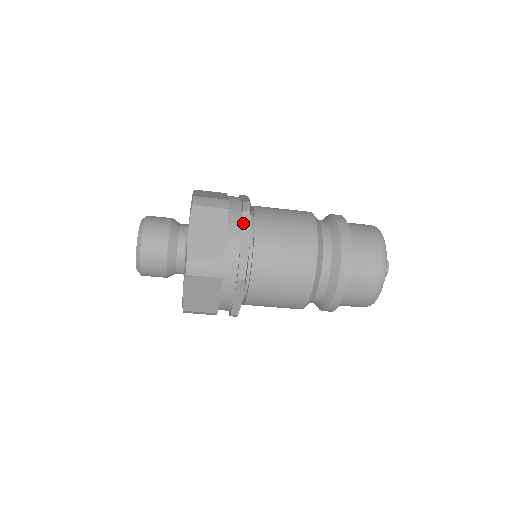
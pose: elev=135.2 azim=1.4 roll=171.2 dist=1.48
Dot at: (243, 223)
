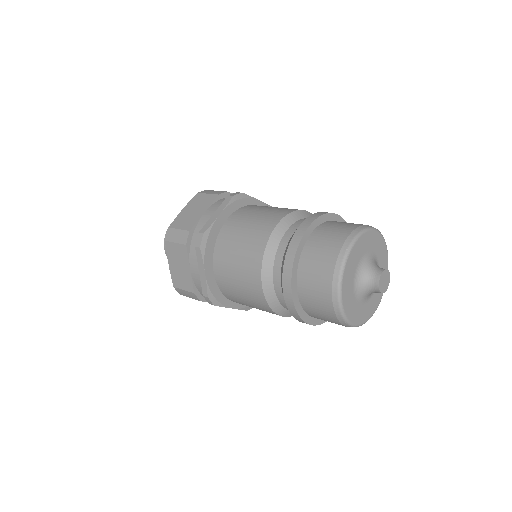
Dot at: (198, 259)
